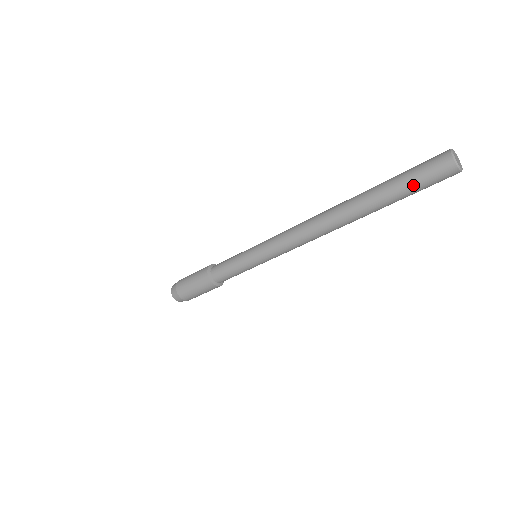
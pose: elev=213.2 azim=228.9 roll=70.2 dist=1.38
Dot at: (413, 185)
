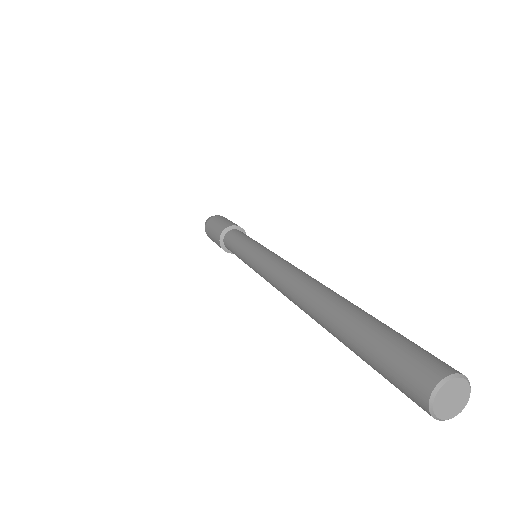
Dot at: occluded
